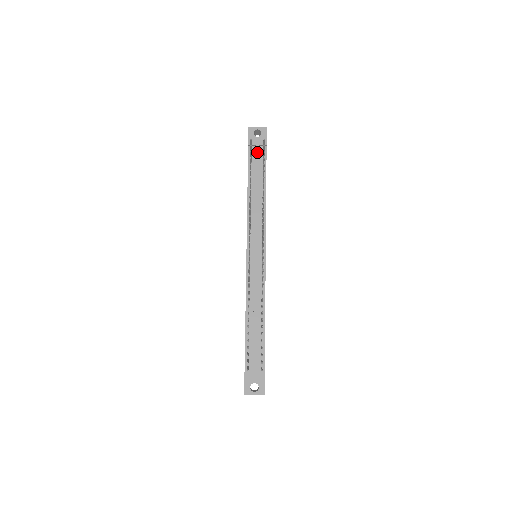
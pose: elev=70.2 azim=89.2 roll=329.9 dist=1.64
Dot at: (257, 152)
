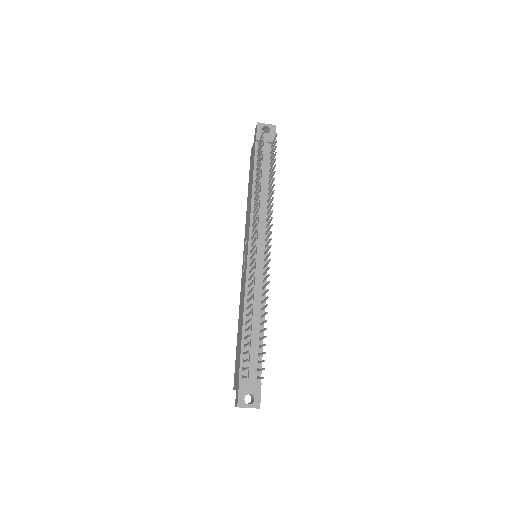
Dot at: (265, 148)
